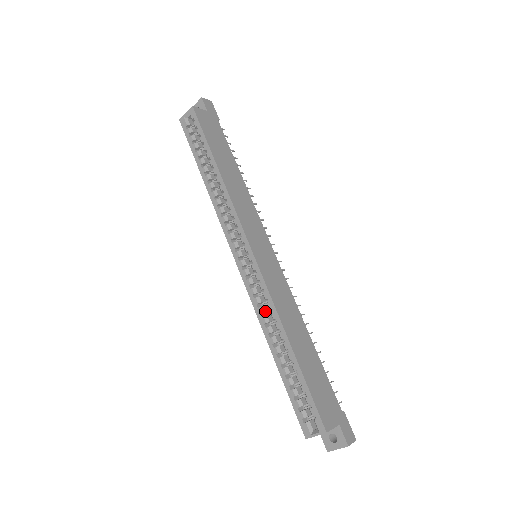
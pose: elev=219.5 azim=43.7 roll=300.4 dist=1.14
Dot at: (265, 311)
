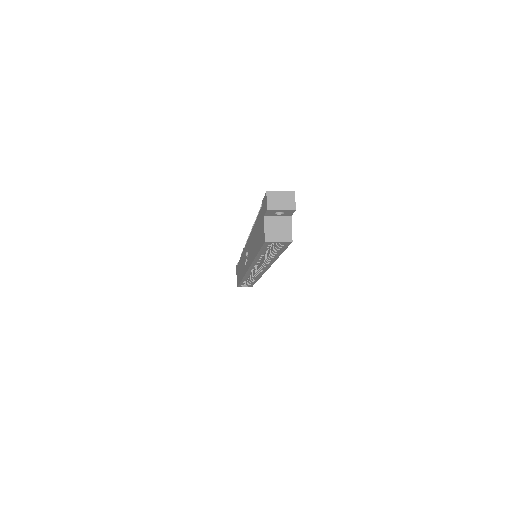
Dot at: occluded
